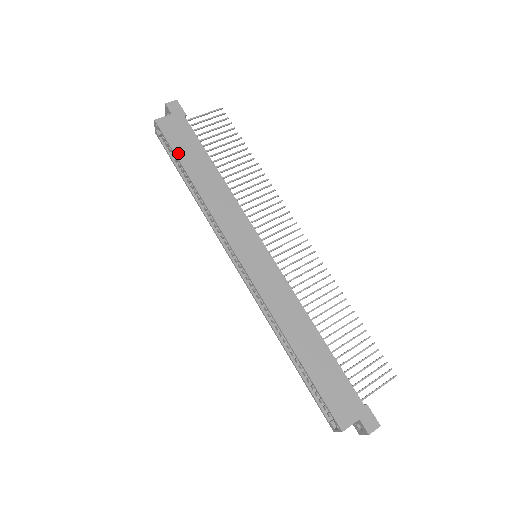
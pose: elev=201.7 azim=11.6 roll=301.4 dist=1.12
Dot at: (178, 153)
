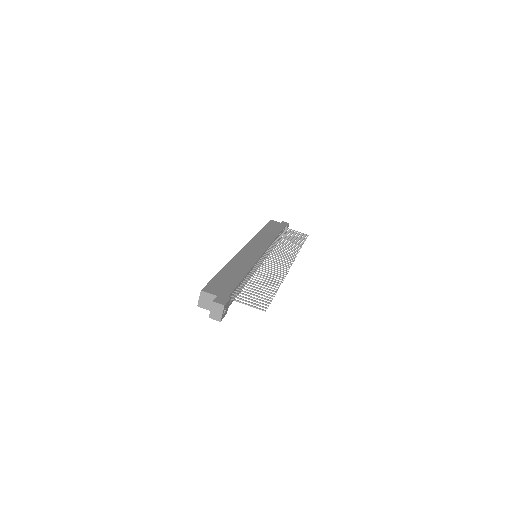
Dot at: (267, 226)
